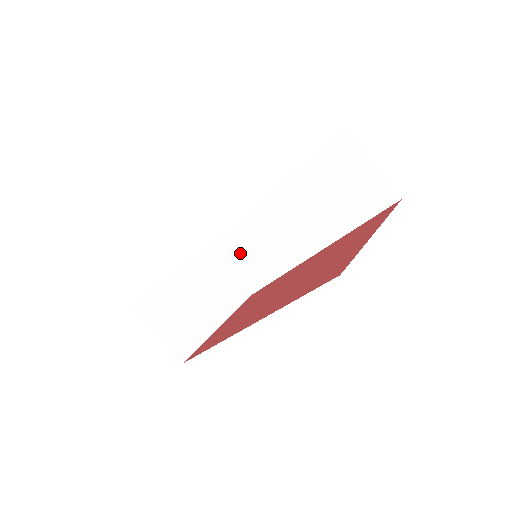
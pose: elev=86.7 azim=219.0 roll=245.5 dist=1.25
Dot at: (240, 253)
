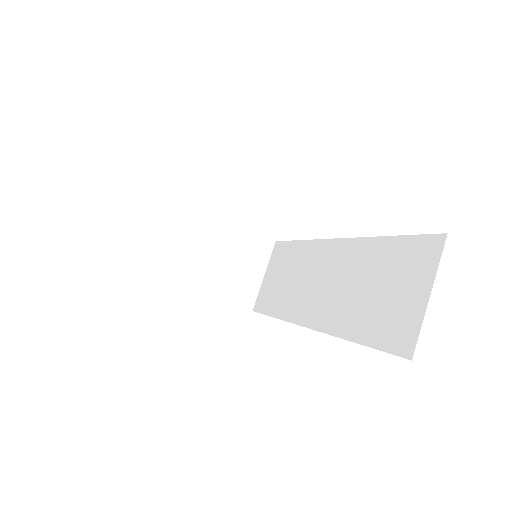
Dot at: (281, 268)
